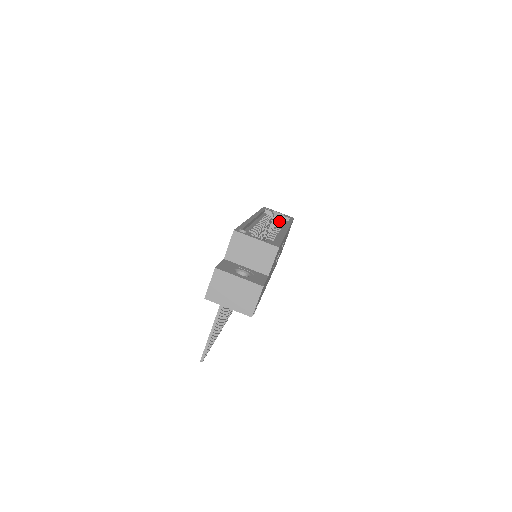
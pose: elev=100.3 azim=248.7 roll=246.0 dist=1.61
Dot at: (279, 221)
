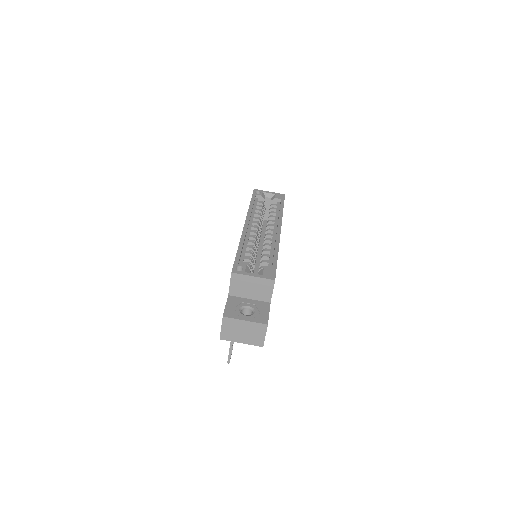
Dot at: (271, 206)
